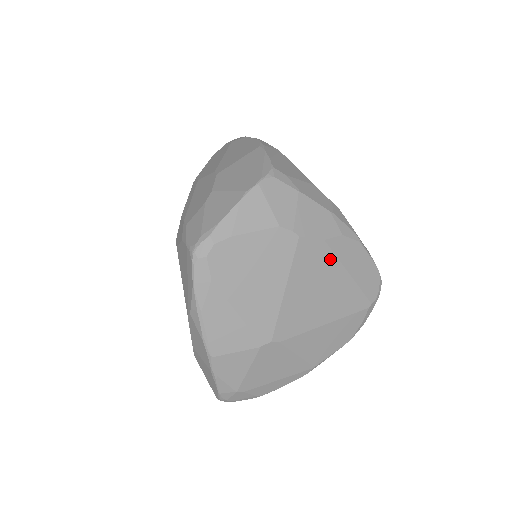
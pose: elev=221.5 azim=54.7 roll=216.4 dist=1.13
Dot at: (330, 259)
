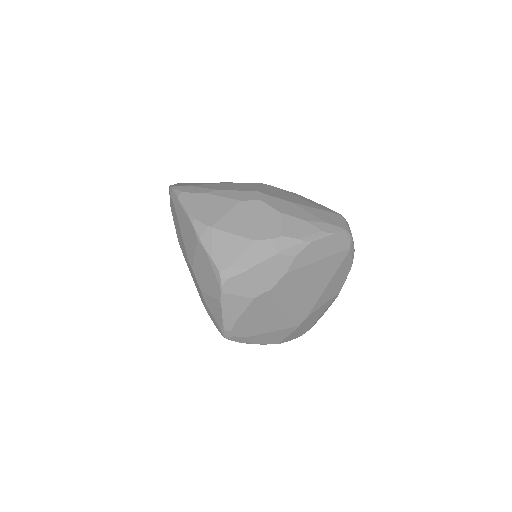
Dot at: (299, 272)
